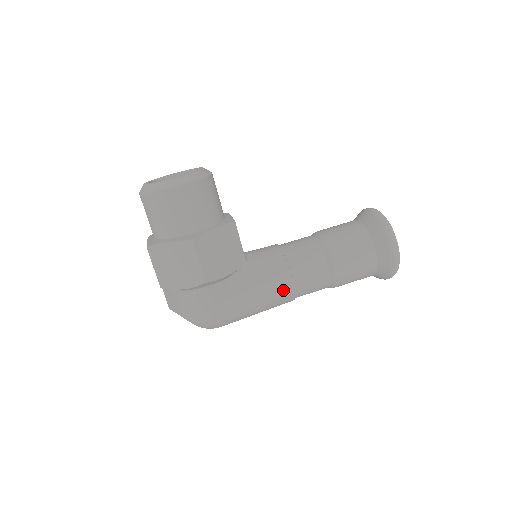
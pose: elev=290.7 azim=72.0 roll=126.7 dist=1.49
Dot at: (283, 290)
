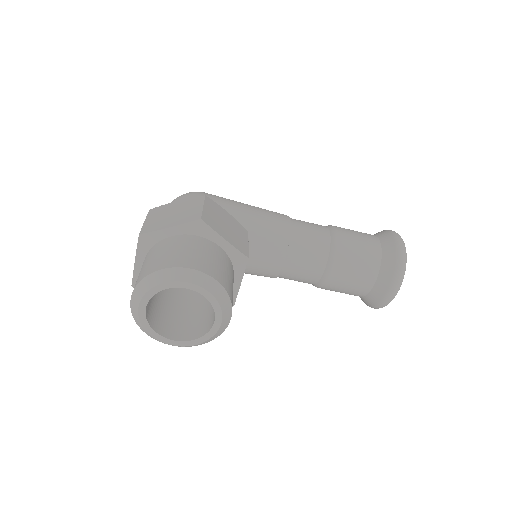
Dot at: occluded
